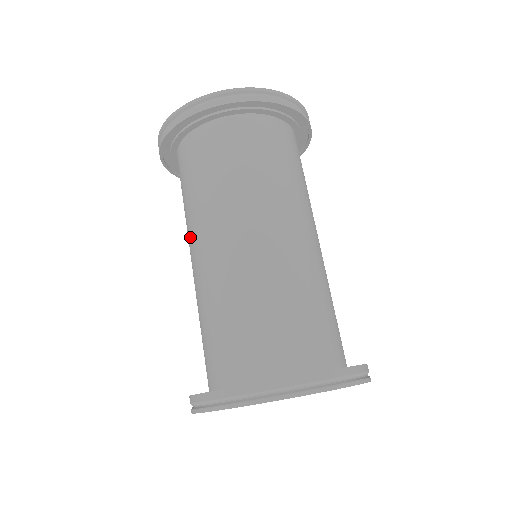
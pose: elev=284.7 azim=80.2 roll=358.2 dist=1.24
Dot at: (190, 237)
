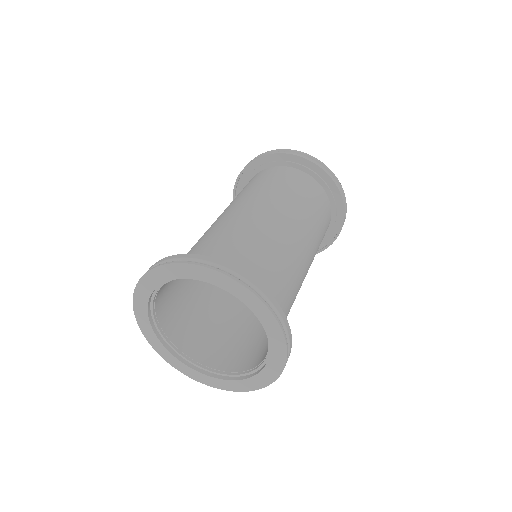
Dot at: occluded
